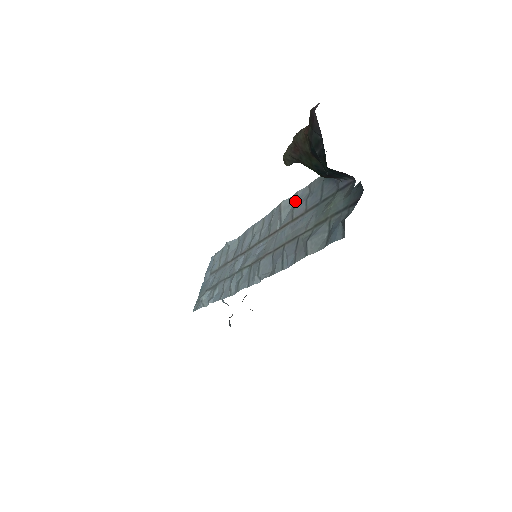
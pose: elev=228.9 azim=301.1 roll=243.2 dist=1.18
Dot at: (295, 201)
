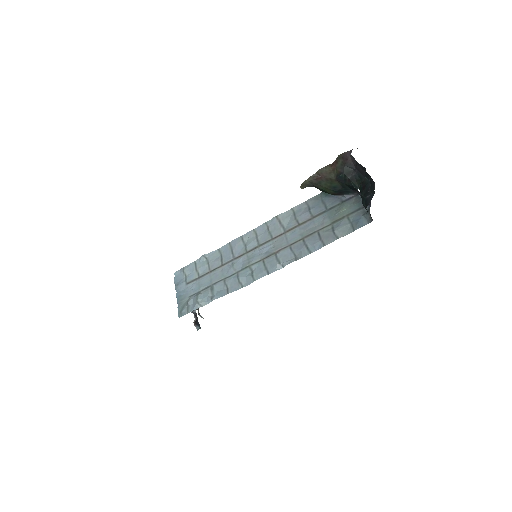
Dot at: (294, 213)
